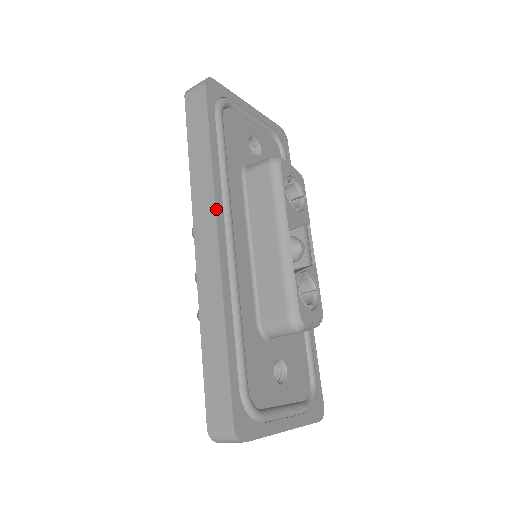
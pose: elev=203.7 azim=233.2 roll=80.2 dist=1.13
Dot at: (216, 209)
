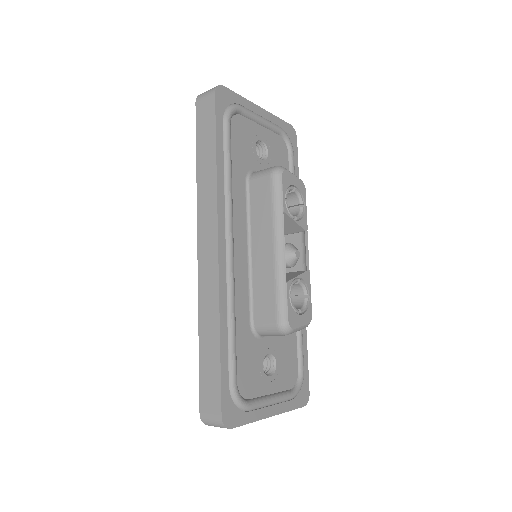
Dot at: (218, 219)
